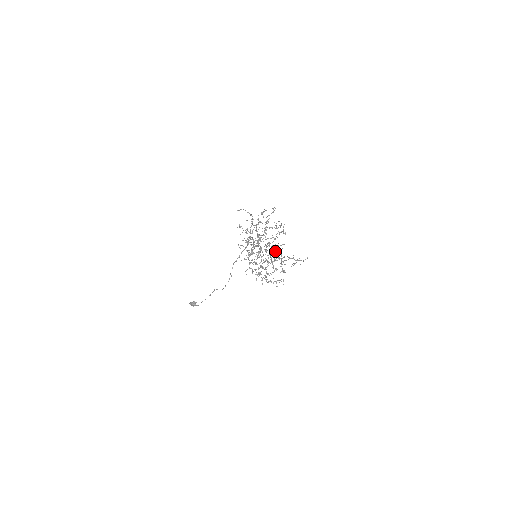
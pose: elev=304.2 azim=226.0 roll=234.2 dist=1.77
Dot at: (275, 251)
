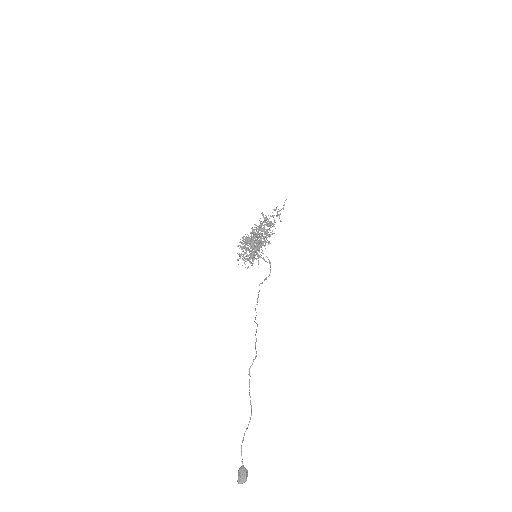
Dot at: occluded
